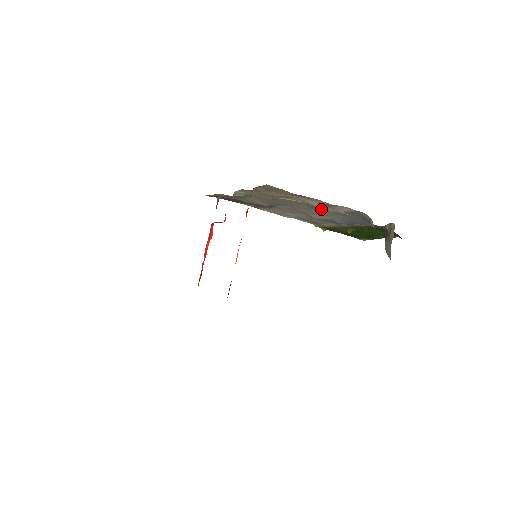
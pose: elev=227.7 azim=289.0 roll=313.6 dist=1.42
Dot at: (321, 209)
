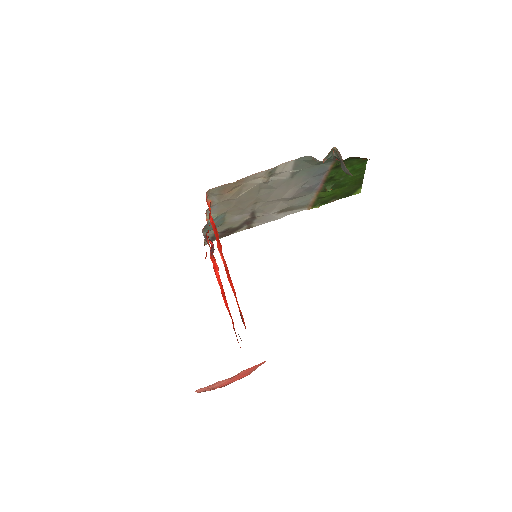
Dot at: (277, 183)
